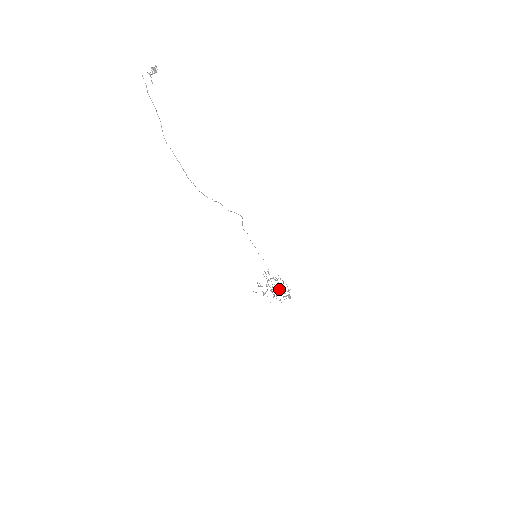
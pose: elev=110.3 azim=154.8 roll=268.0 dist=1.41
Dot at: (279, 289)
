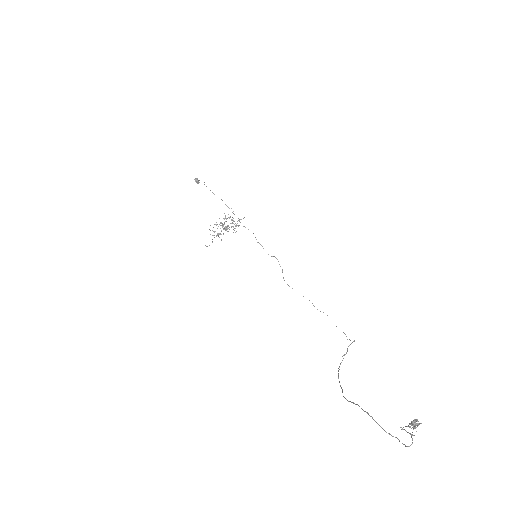
Dot at: (226, 218)
